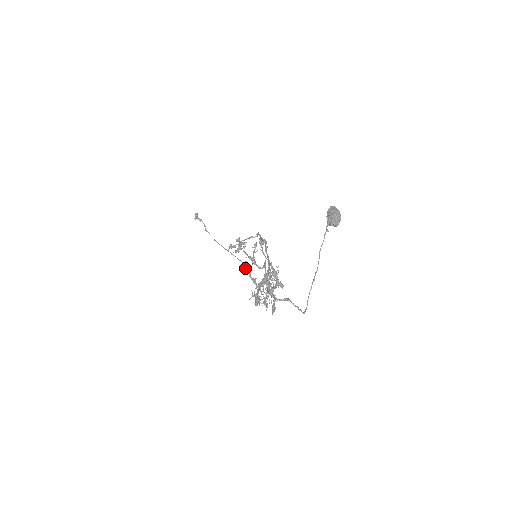
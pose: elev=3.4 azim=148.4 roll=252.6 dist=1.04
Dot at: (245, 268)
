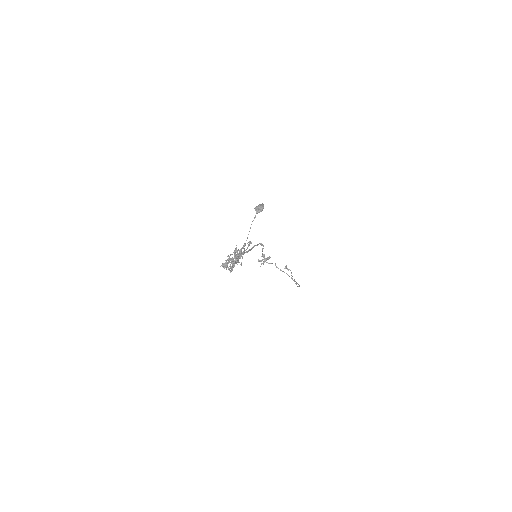
Dot at: occluded
